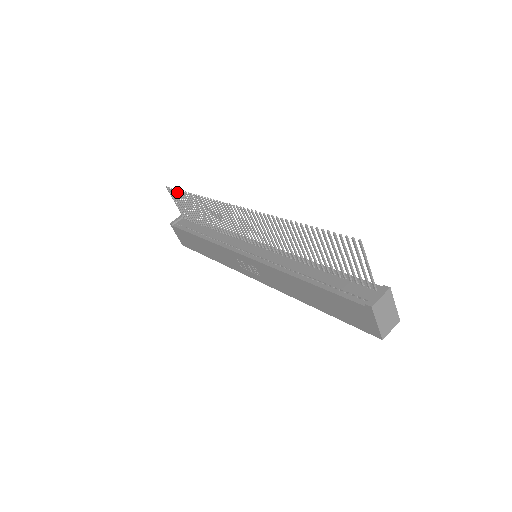
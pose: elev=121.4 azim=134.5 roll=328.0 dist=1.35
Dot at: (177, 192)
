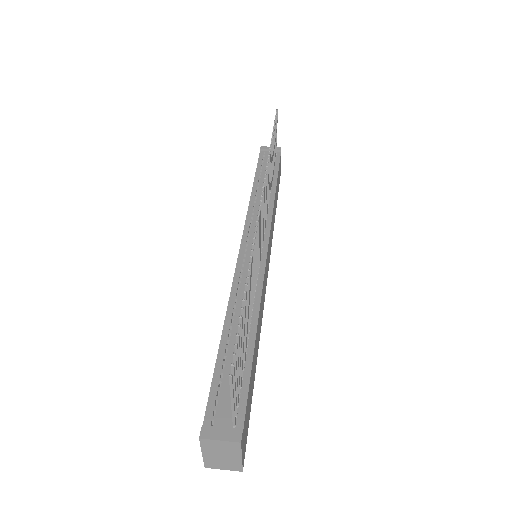
Dot at: (275, 124)
